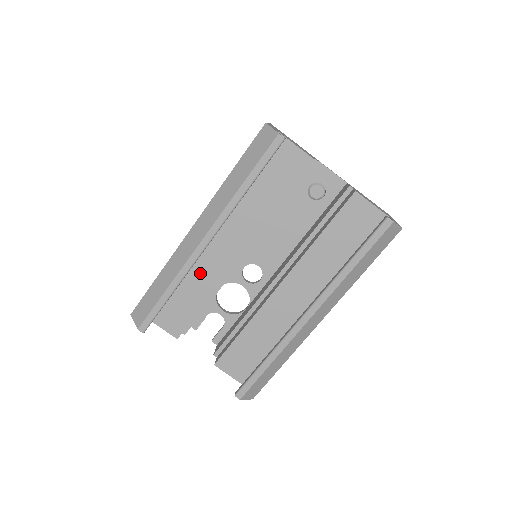
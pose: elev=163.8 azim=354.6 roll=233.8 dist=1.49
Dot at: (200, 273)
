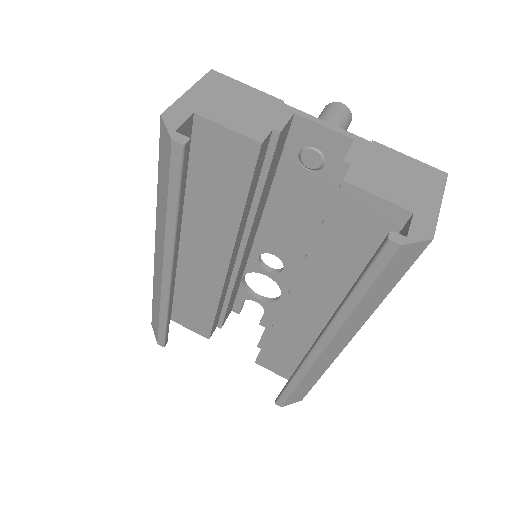
Dot at: (196, 285)
